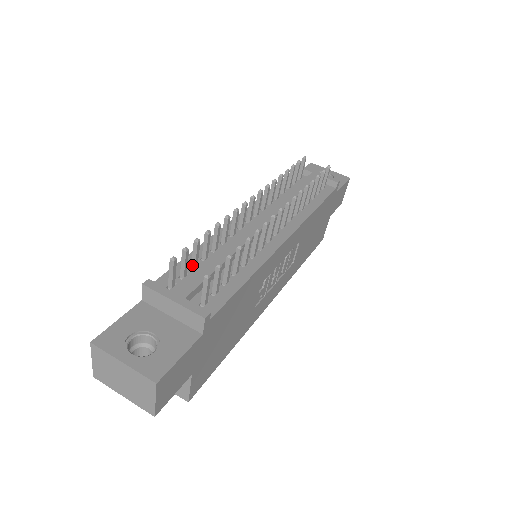
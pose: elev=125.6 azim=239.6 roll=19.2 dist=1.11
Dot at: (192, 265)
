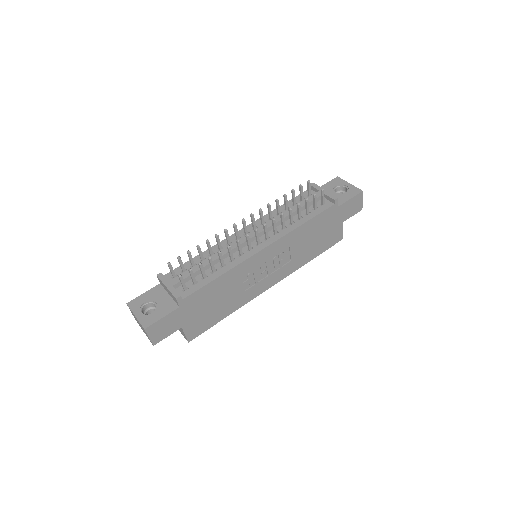
Dot at: (191, 265)
